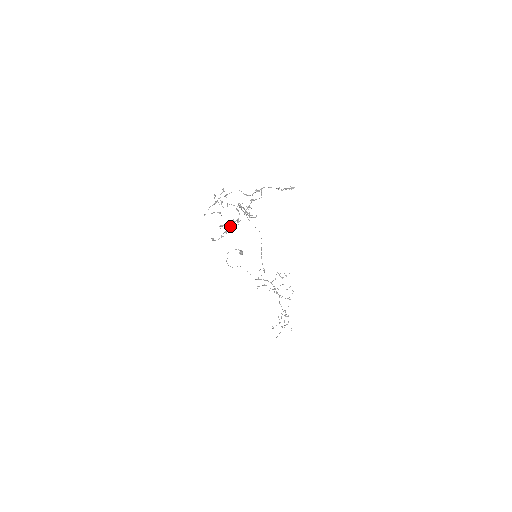
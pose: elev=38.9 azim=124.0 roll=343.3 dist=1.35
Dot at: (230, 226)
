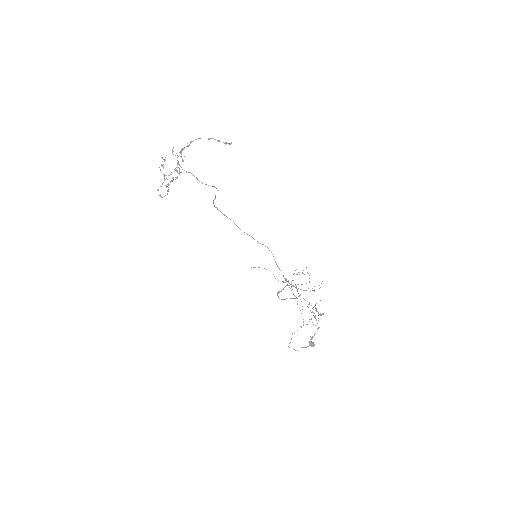
Dot at: (173, 180)
